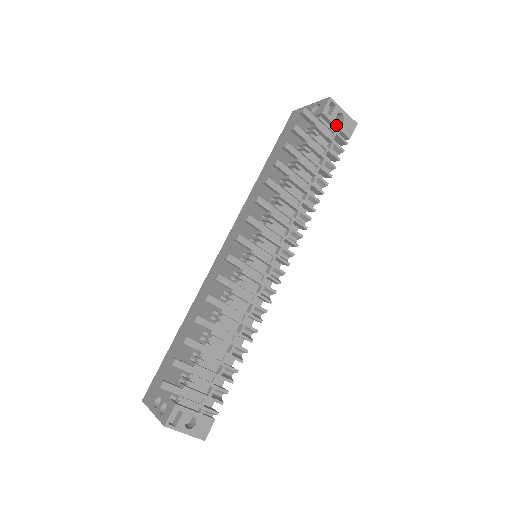
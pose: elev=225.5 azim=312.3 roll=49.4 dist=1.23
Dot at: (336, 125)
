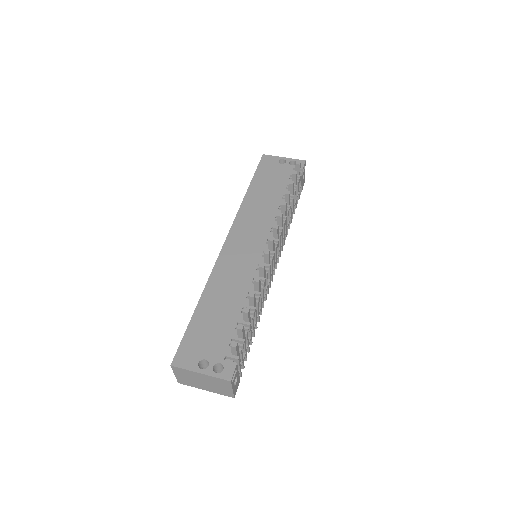
Dot at: (302, 180)
